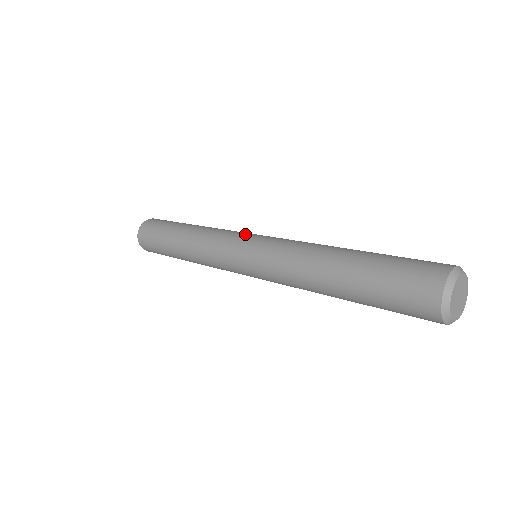
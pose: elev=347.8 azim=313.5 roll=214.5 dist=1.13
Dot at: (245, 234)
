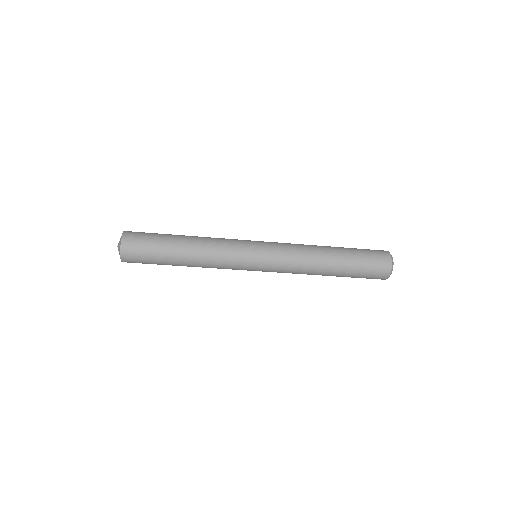
Dot at: (250, 241)
